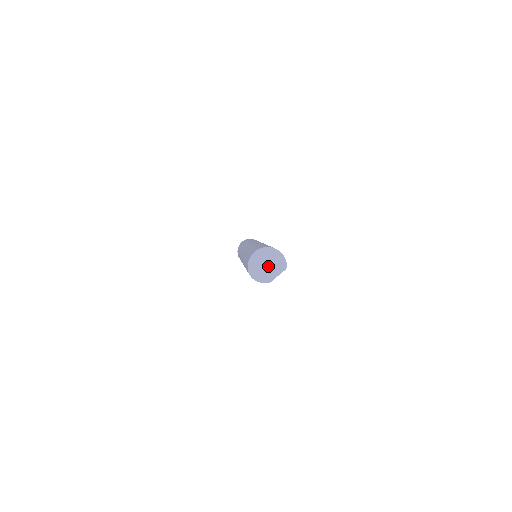
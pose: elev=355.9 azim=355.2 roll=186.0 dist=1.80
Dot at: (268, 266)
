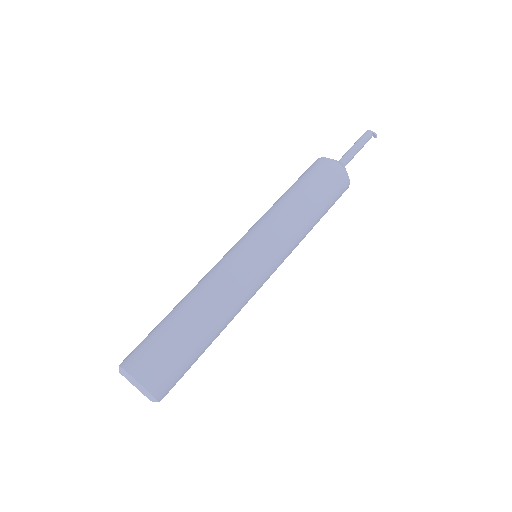
Dot at: occluded
